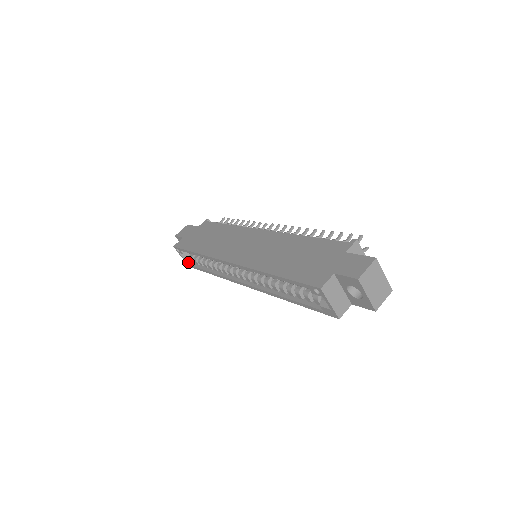
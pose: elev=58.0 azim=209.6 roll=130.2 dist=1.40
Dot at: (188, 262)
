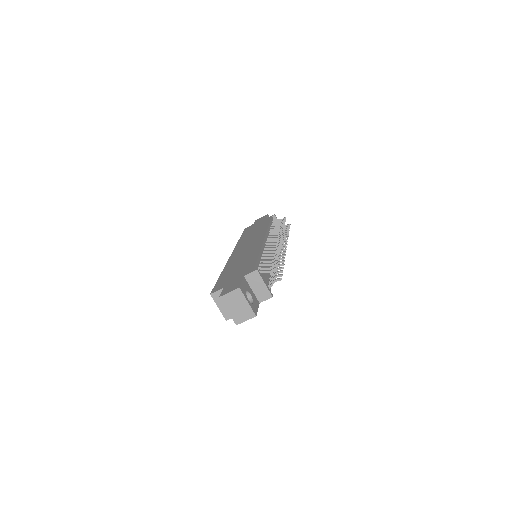
Dot at: occluded
